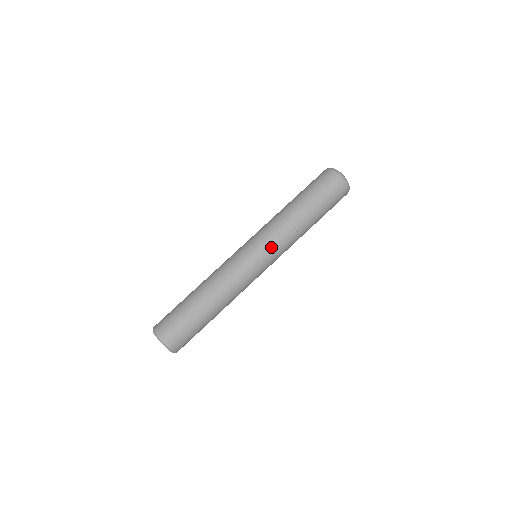
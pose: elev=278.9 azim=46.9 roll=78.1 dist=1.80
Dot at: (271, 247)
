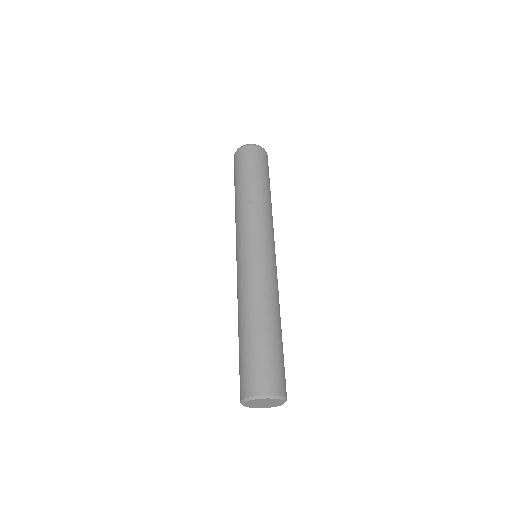
Dot at: (266, 232)
